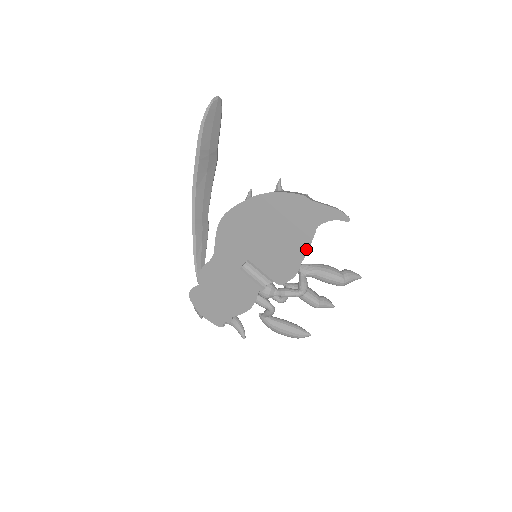
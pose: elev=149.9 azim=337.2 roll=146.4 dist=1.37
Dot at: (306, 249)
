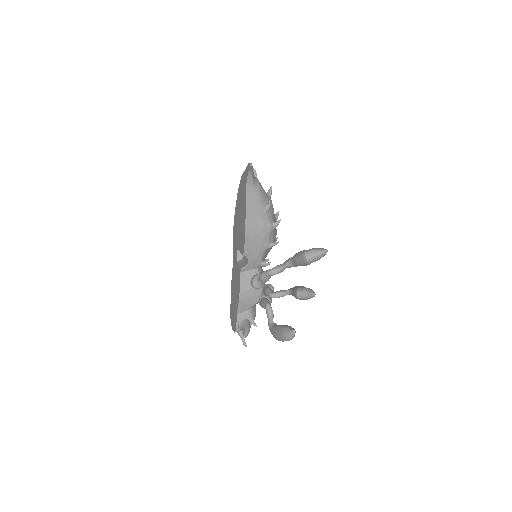
Dot at: (245, 209)
